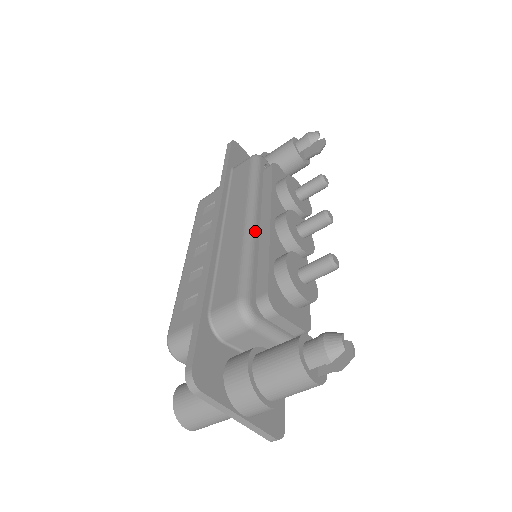
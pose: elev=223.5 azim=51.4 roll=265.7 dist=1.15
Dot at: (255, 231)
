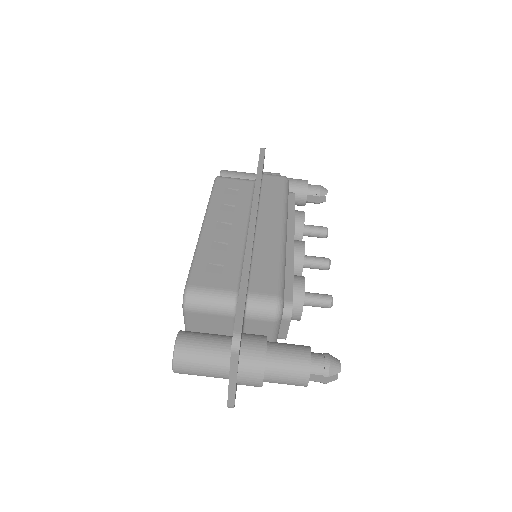
Dot at: occluded
